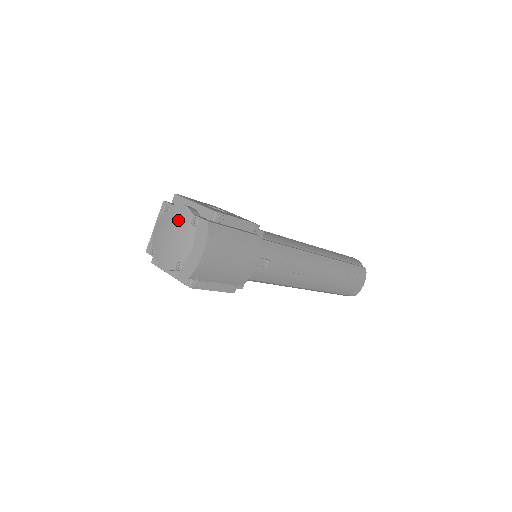
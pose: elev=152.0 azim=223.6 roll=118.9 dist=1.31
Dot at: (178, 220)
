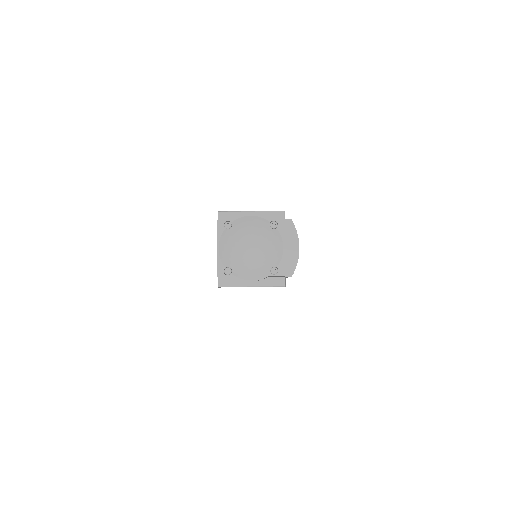
Dot at: (253, 230)
